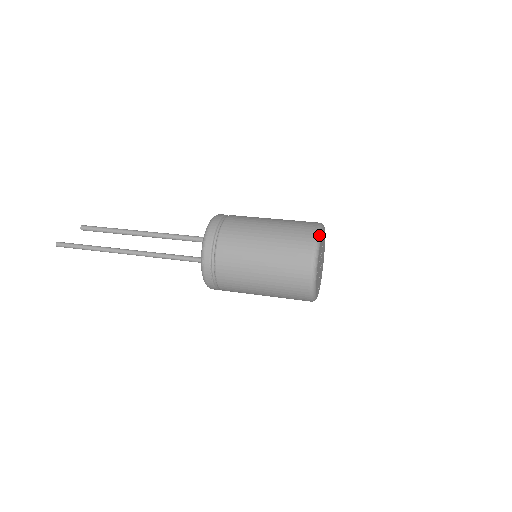
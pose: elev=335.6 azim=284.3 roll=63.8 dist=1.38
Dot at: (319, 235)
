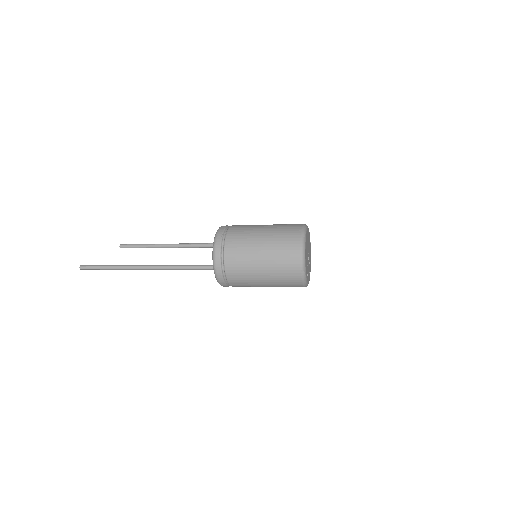
Dot at: occluded
